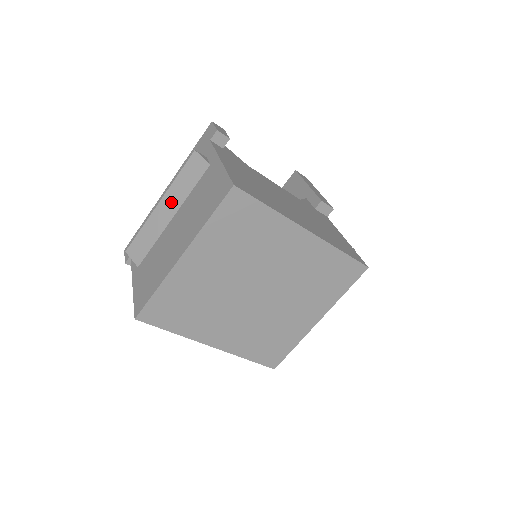
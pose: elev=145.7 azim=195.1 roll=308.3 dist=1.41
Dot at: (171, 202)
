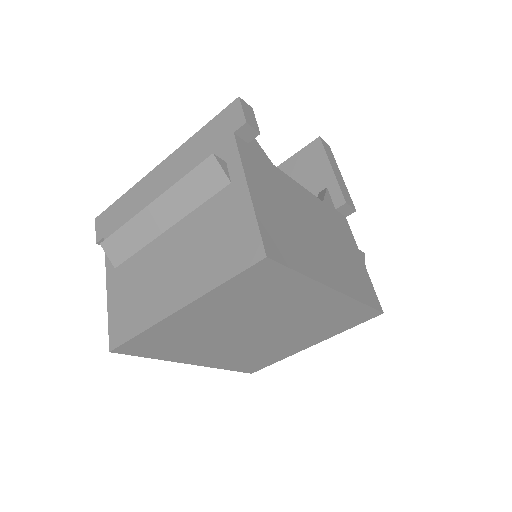
Dot at: (169, 208)
